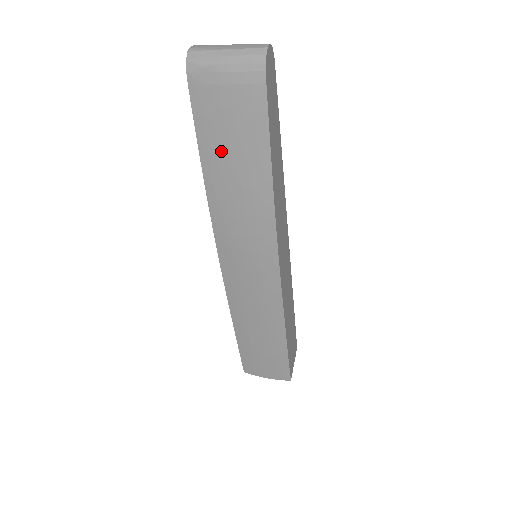
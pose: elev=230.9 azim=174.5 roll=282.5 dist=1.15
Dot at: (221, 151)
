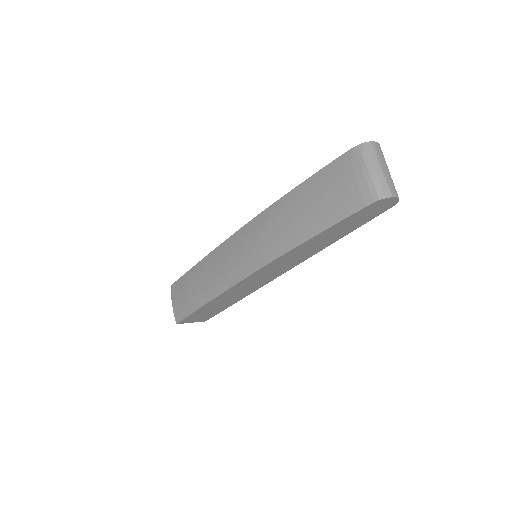
Dot at: (312, 195)
